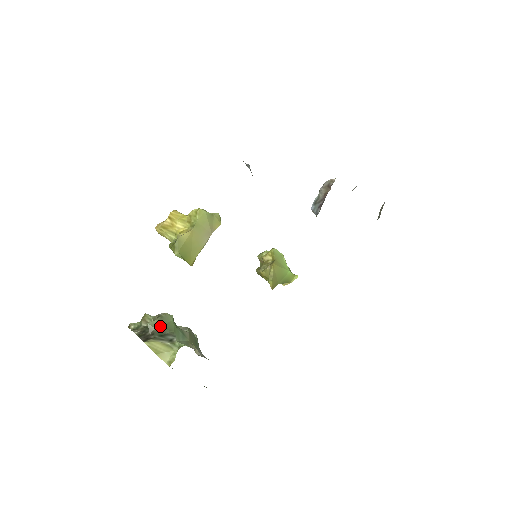
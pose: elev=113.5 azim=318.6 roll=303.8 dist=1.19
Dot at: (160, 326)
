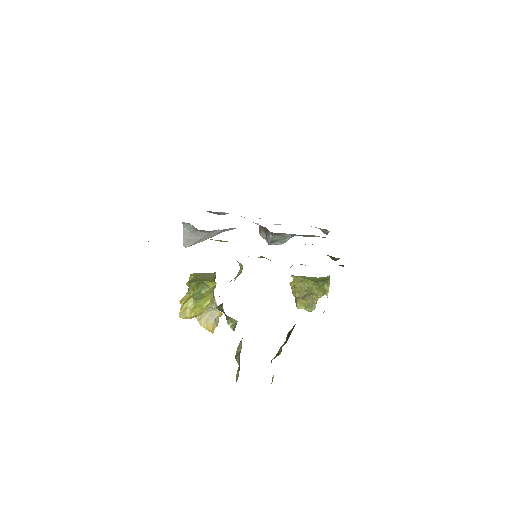
Dot at: occluded
